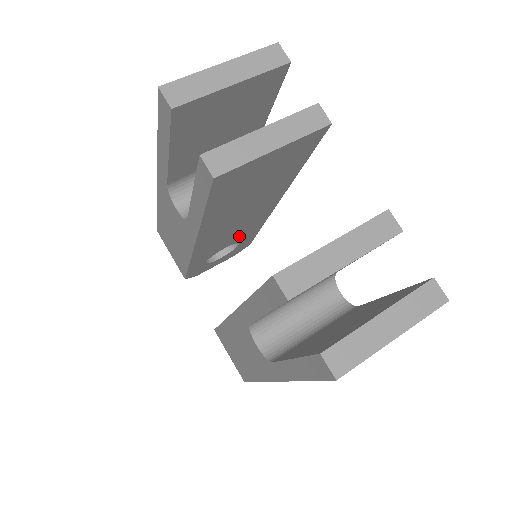
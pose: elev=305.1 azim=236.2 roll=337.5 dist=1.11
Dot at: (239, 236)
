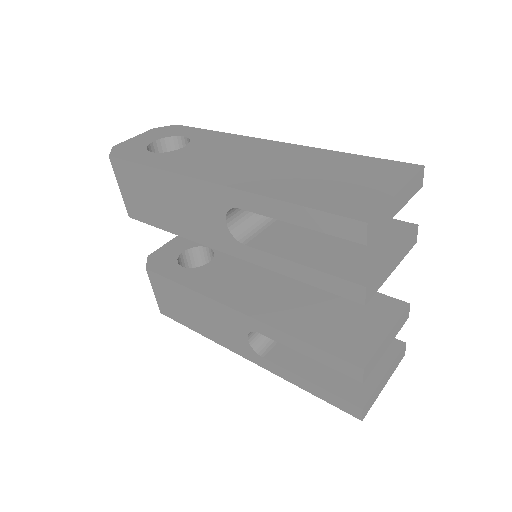
Dot at: occluded
